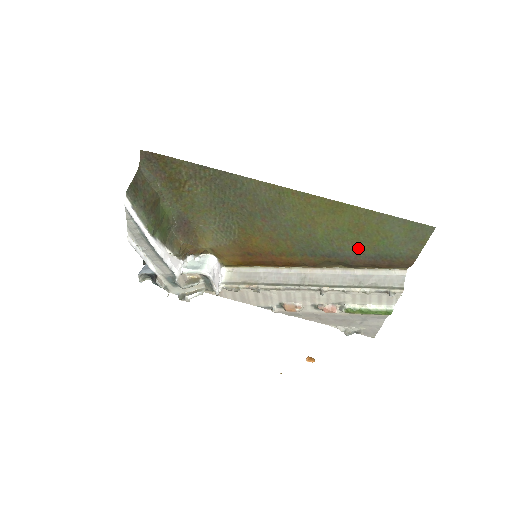
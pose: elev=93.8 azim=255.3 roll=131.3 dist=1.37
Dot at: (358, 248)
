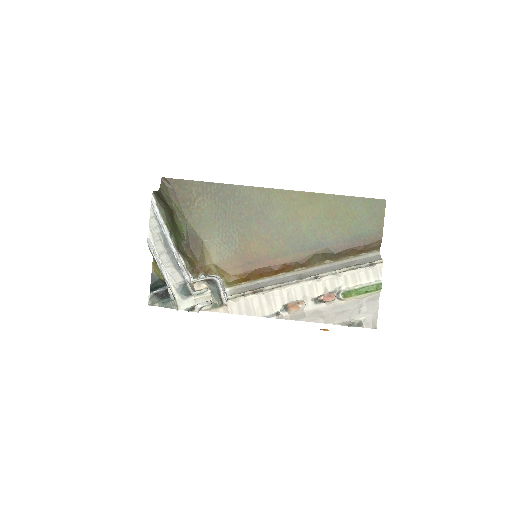
Dot at: (336, 234)
